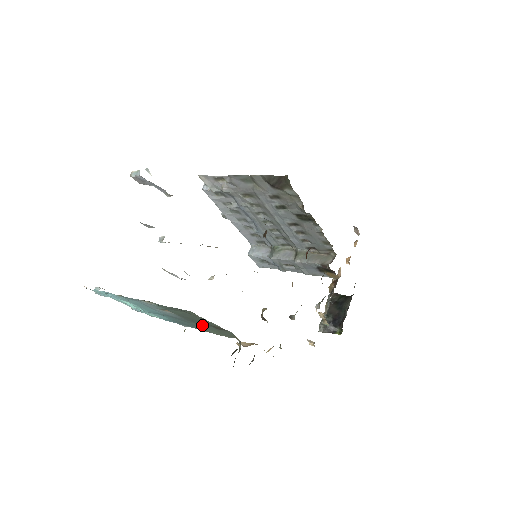
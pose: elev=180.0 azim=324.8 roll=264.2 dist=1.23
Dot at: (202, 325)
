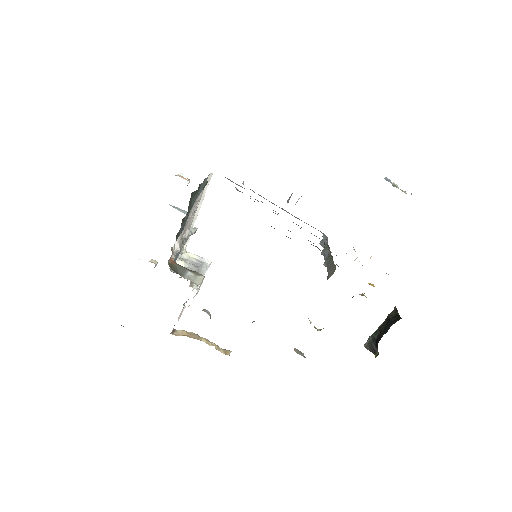
Dot at: occluded
